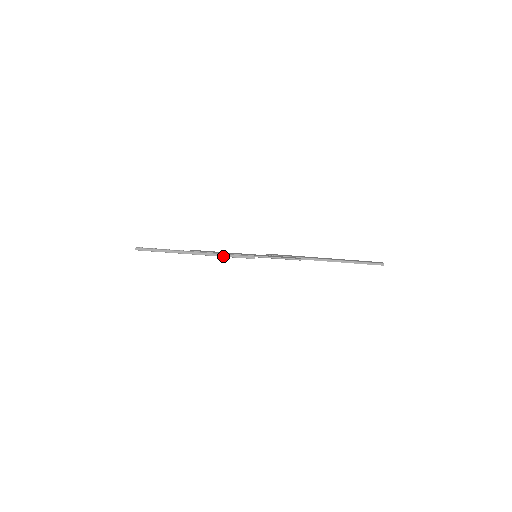
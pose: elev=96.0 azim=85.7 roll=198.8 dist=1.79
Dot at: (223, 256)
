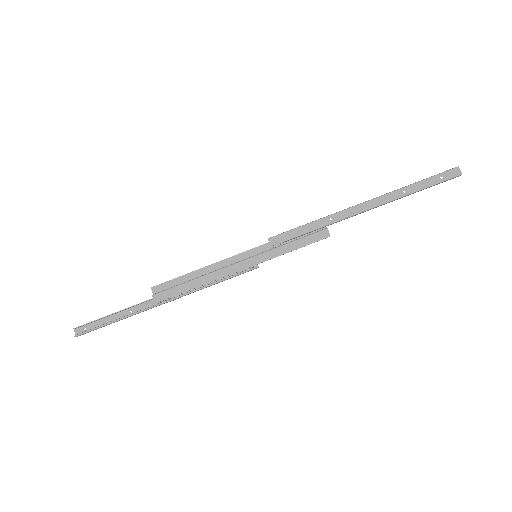
Dot at: (209, 286)
